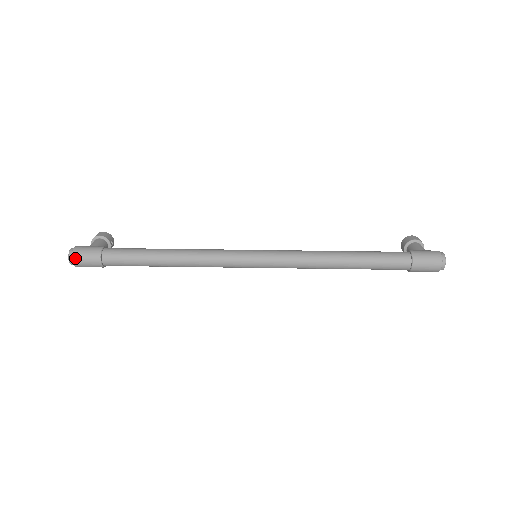
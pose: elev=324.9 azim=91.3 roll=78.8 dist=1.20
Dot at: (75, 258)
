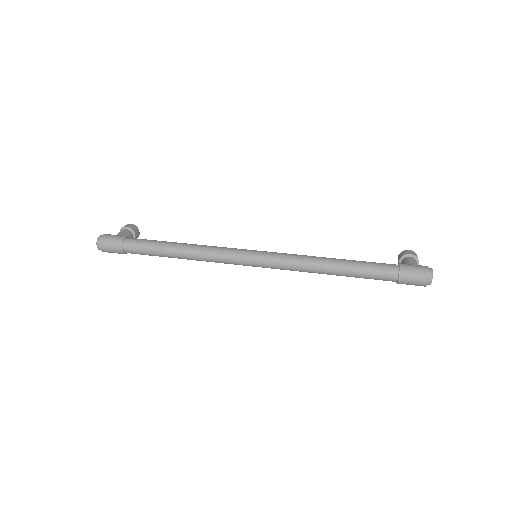
Dot at: (102, 244)
